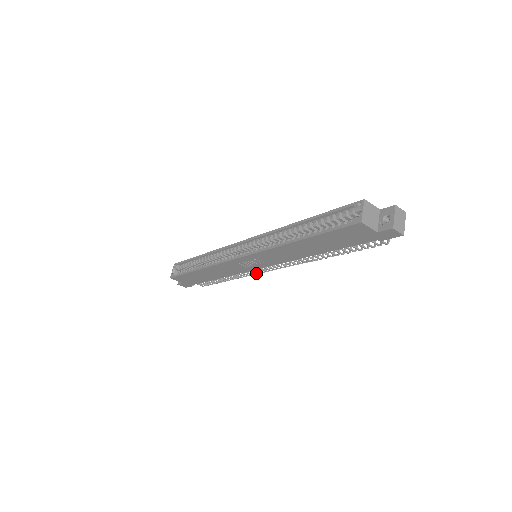
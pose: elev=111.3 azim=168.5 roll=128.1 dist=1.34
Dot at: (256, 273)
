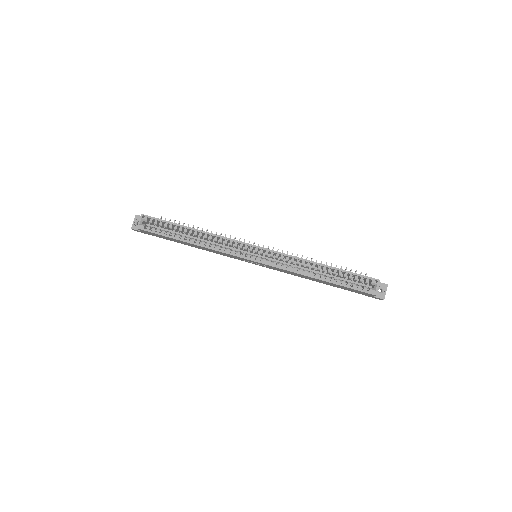
Dot at: occluded
